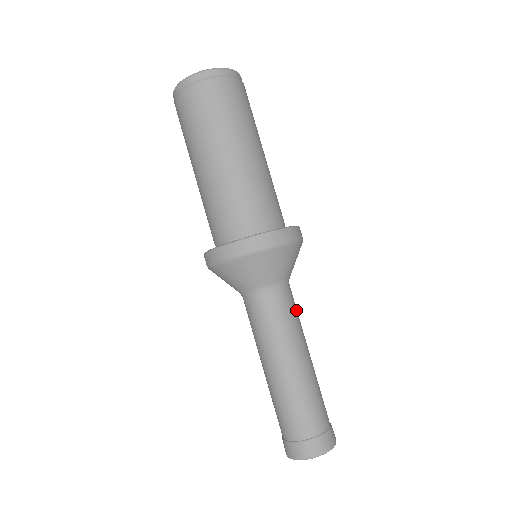
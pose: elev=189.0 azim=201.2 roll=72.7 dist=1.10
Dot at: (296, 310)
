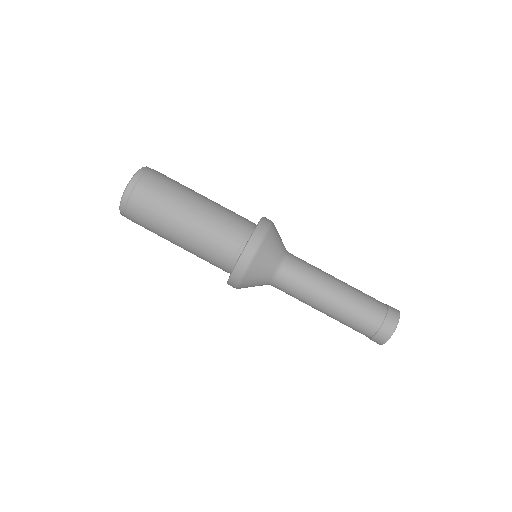
Dot at: (303, 273)
